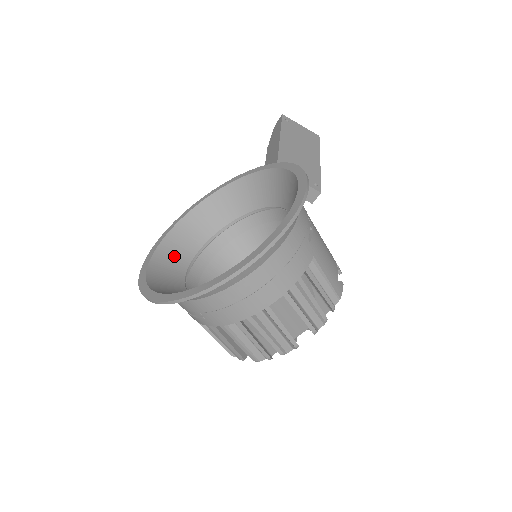
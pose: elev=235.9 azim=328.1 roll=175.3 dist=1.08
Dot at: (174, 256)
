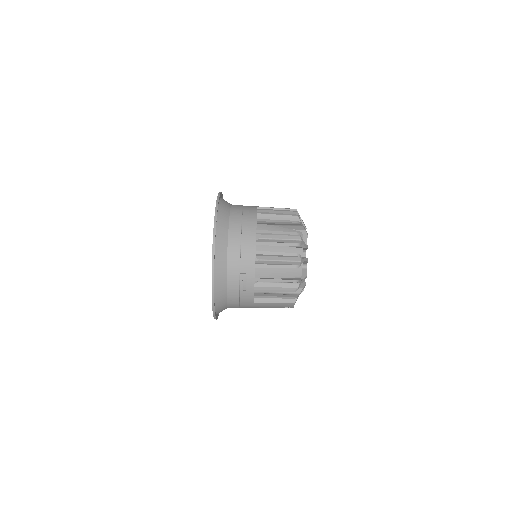
Dot at: occluded
